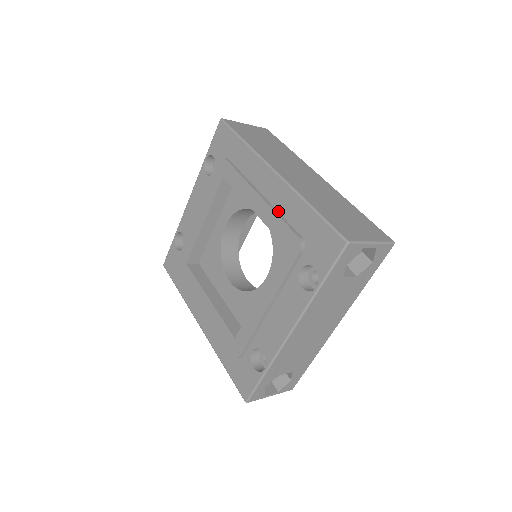
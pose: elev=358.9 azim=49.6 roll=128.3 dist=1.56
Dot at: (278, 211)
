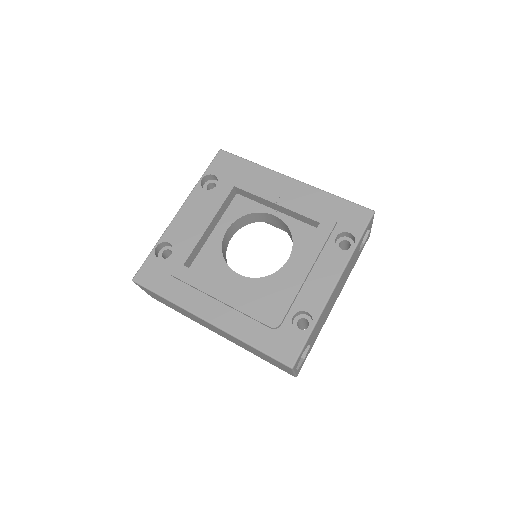
Dot at: (303, 203)
